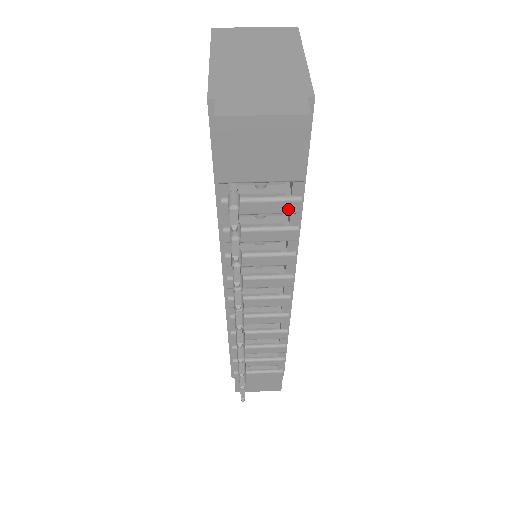
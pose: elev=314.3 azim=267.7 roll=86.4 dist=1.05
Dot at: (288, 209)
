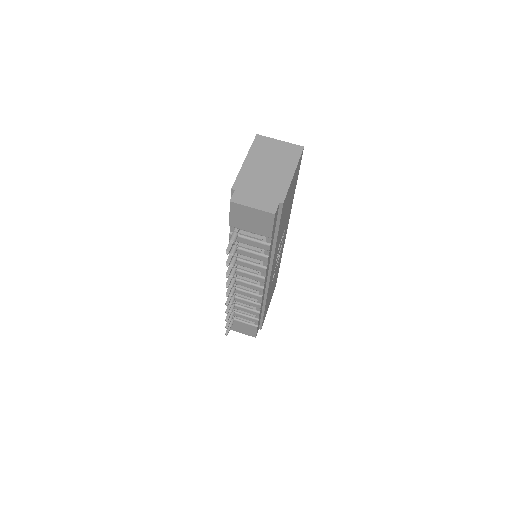
Dot at: (263, 247)
